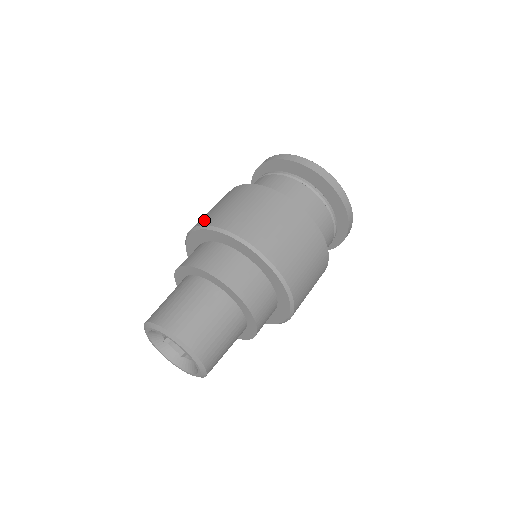
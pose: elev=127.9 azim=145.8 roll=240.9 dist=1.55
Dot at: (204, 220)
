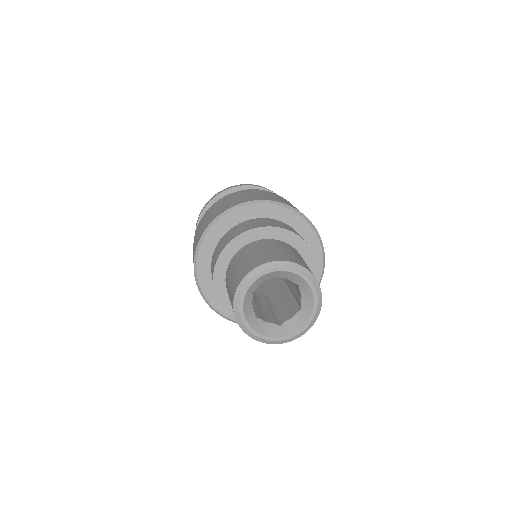
Dot at: (274, 199)
